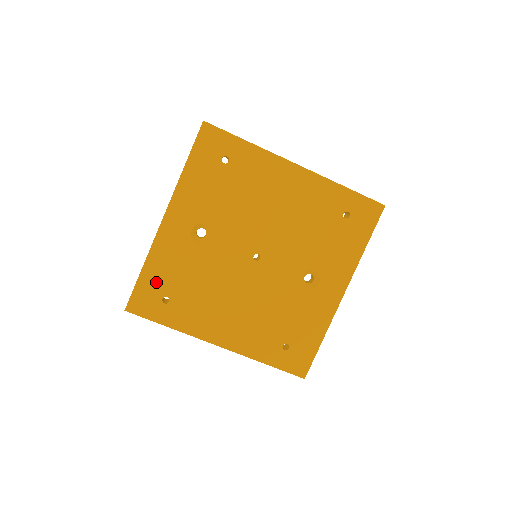
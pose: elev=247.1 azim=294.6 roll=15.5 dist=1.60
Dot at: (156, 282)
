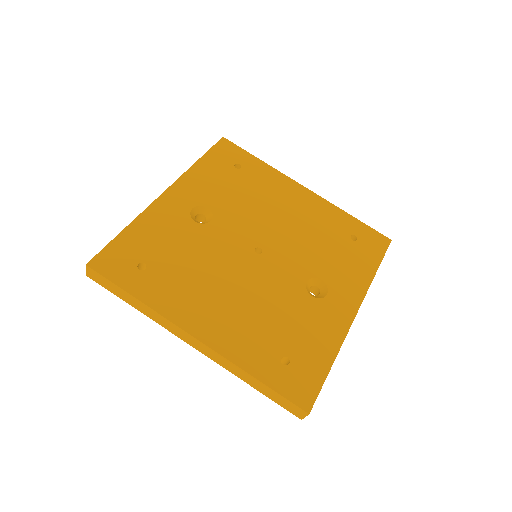
Dot at: (137, 245)
